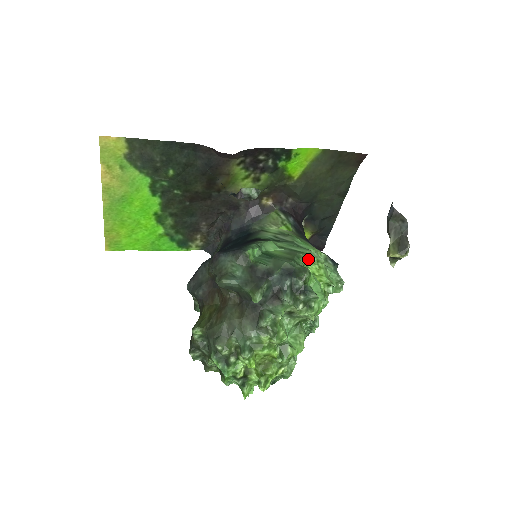
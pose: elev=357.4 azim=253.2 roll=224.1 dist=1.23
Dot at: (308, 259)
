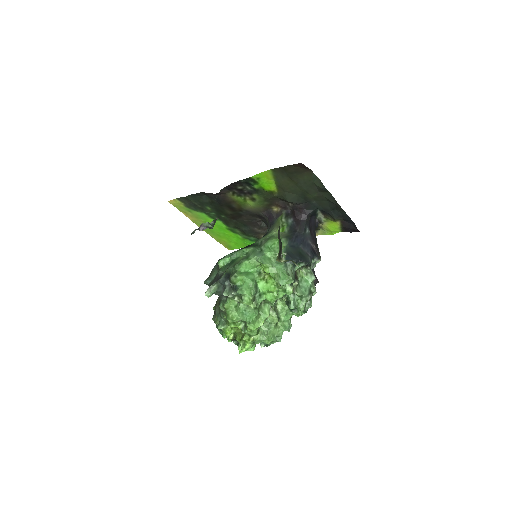
Dot at: (249, 264)
